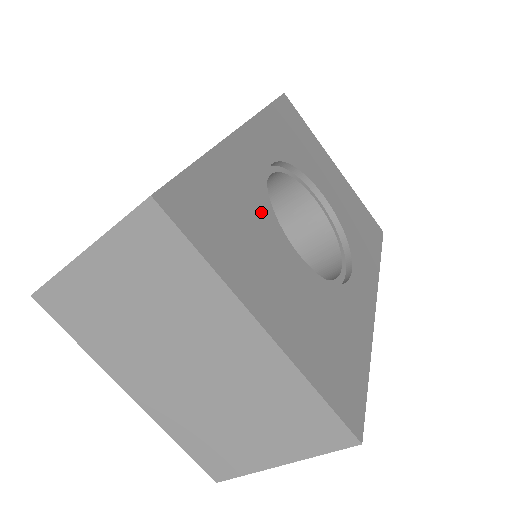
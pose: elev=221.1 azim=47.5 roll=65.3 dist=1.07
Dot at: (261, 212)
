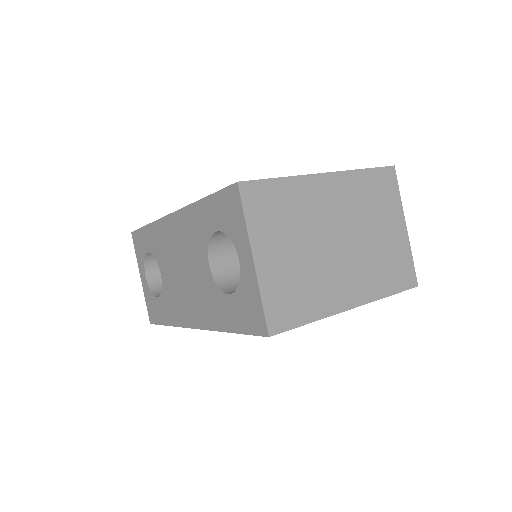
Dot at: occluded
